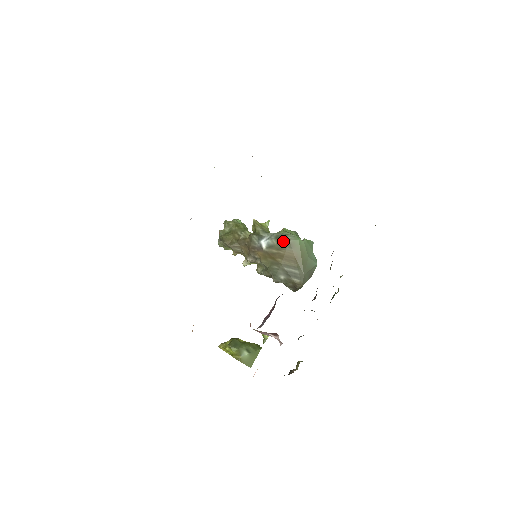
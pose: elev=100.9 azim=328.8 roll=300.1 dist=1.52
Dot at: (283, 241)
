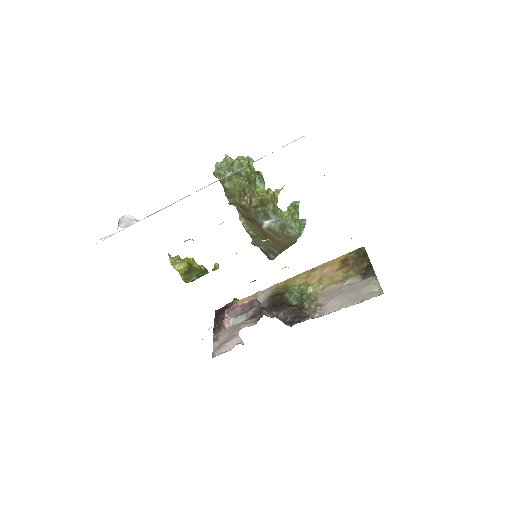
Dot at: (285, 233)
